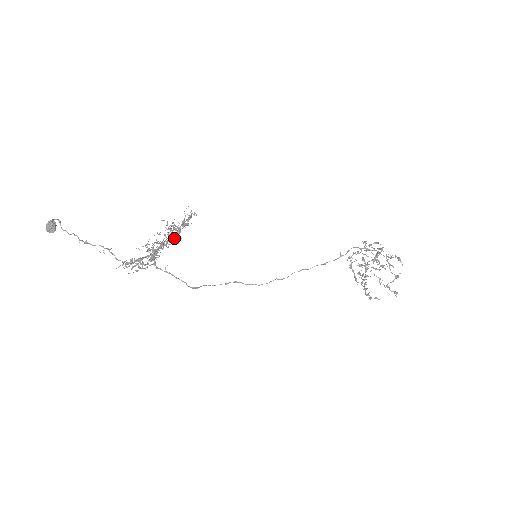
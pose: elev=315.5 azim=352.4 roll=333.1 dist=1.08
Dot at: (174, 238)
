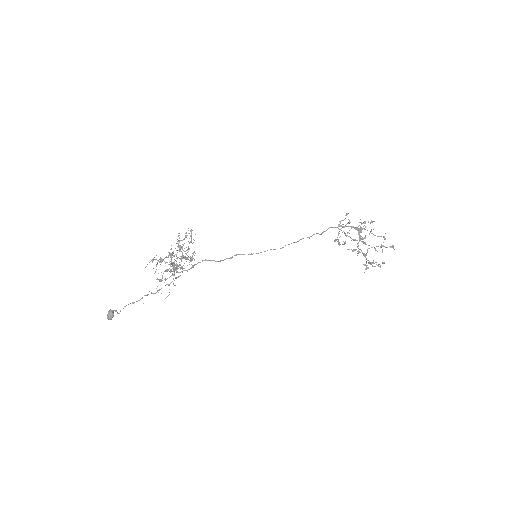
Dot at: occluded
